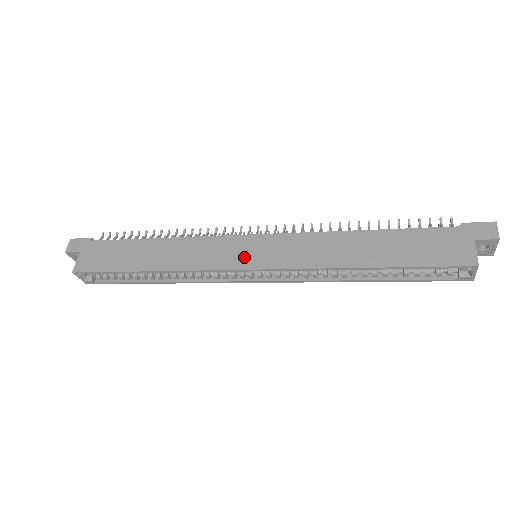
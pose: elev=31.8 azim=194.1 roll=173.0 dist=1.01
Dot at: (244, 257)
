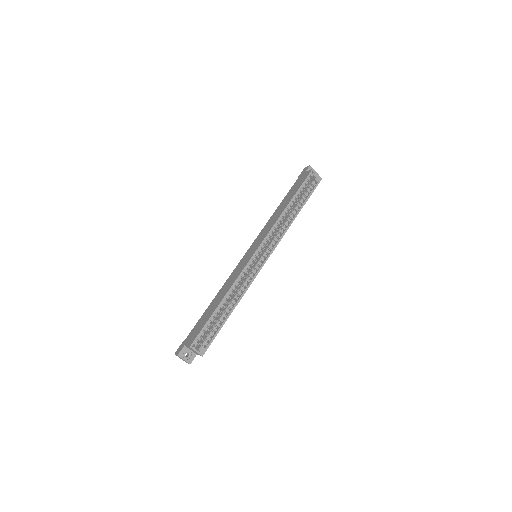
Dot at: (250, 254)
